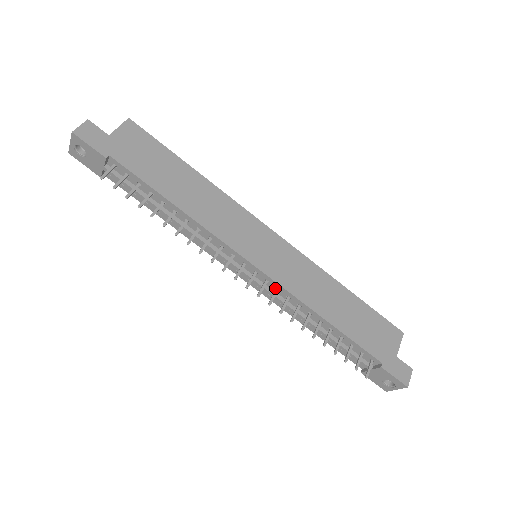
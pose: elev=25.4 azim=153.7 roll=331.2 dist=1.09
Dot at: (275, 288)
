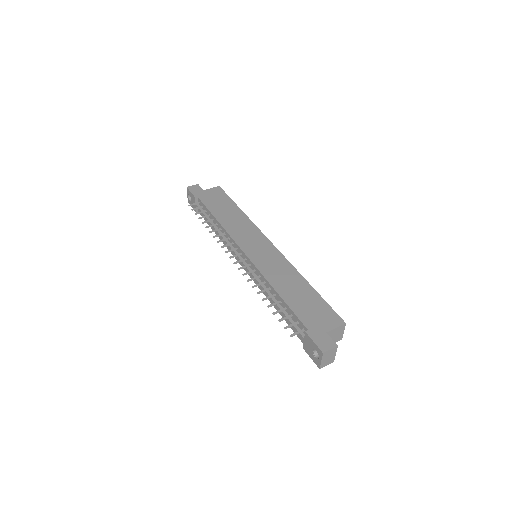
Dot at: (254, 270)
